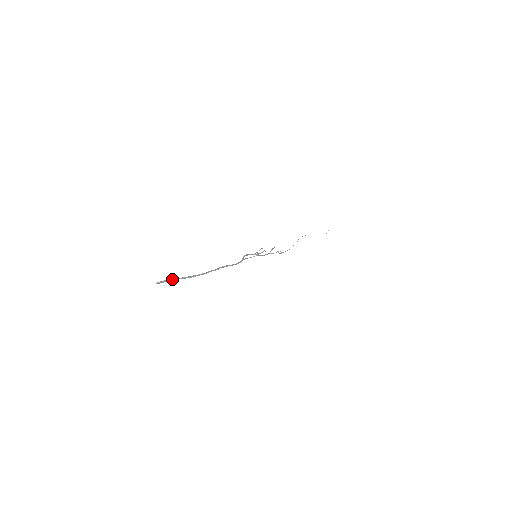
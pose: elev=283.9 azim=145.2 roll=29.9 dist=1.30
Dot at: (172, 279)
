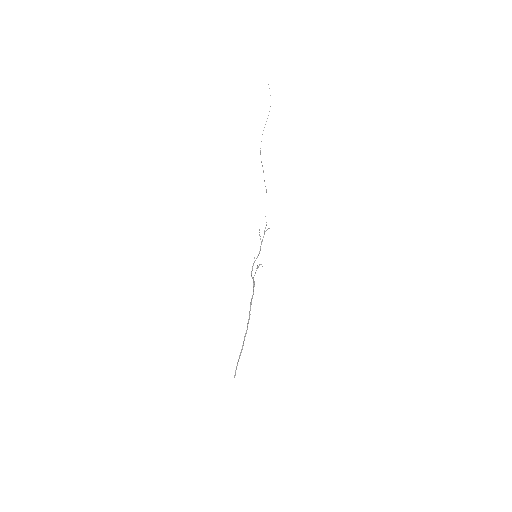
Dot at: (237, 362)
